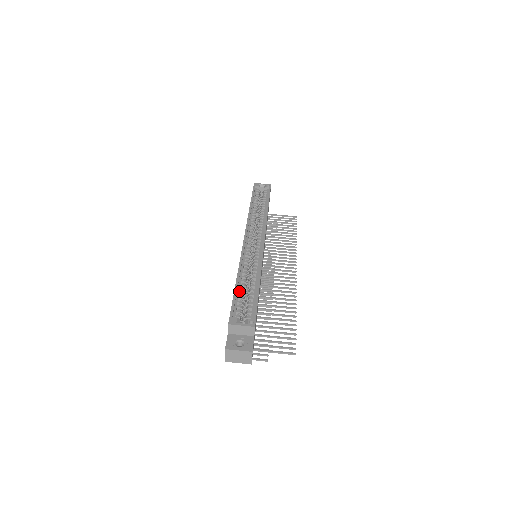
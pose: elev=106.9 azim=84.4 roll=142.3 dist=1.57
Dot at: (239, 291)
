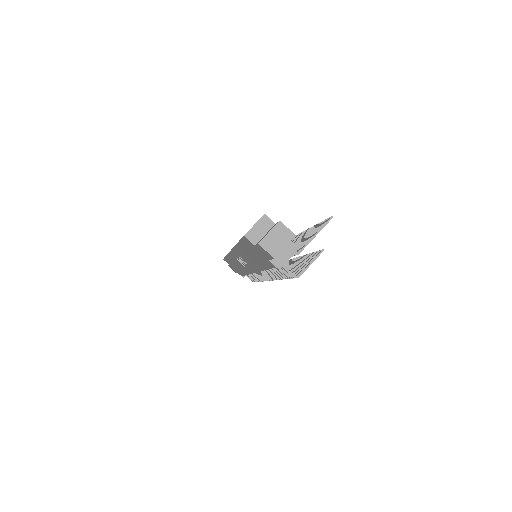
Dot at: occluded
